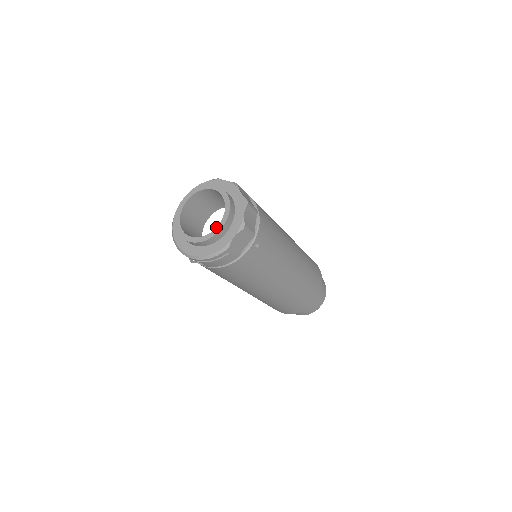
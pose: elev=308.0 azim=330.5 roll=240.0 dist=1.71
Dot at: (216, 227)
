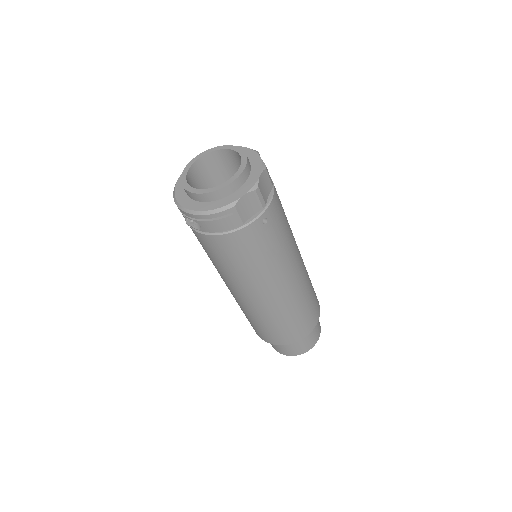
Dot at: (226, 181)
